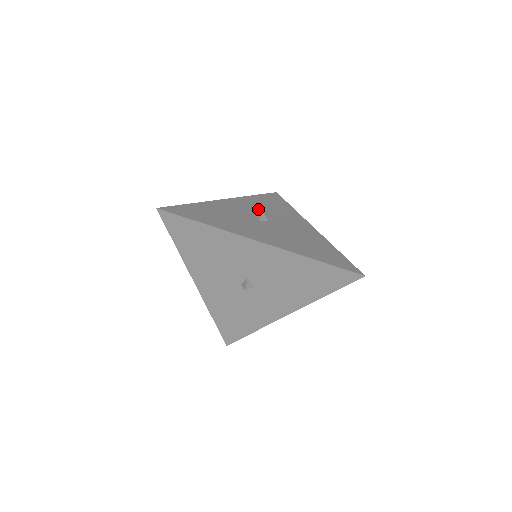
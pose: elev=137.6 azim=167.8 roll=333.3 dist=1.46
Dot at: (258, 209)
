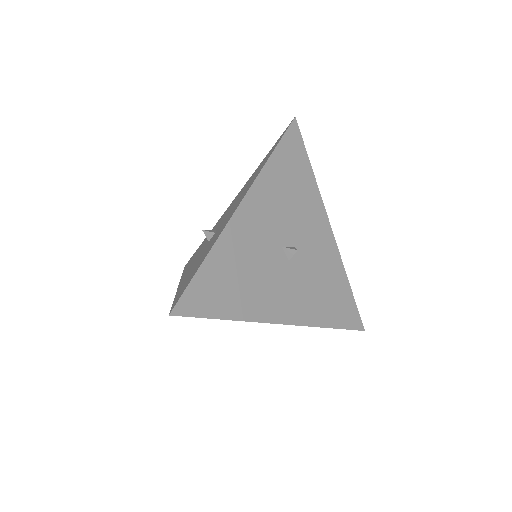
Dot at: occluded
